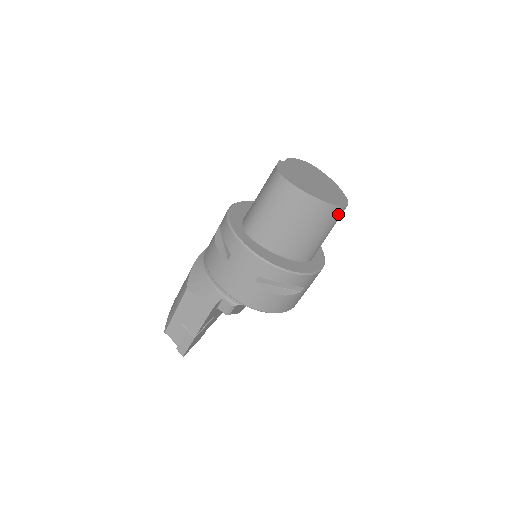
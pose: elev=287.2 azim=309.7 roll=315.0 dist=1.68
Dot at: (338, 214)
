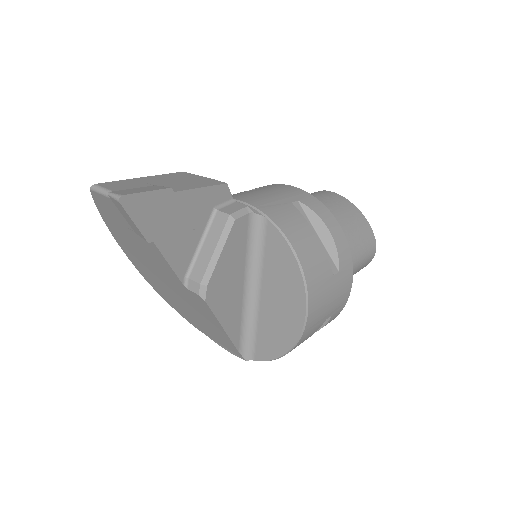
Dot at: (371, 245)
